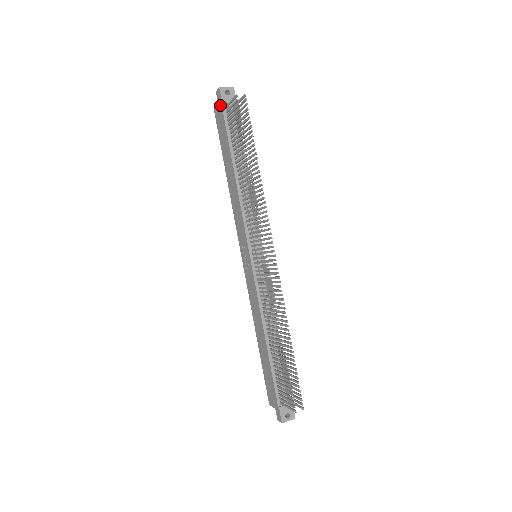
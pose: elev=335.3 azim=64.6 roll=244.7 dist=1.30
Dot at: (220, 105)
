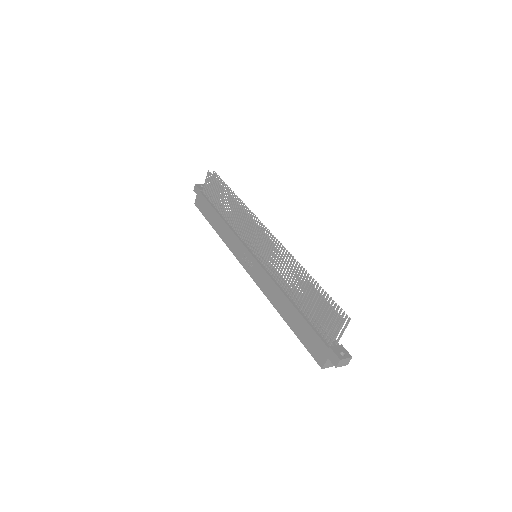
Dot at: (198, 193)
